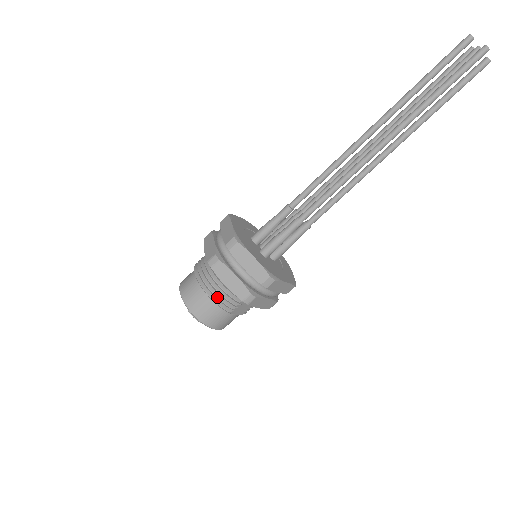
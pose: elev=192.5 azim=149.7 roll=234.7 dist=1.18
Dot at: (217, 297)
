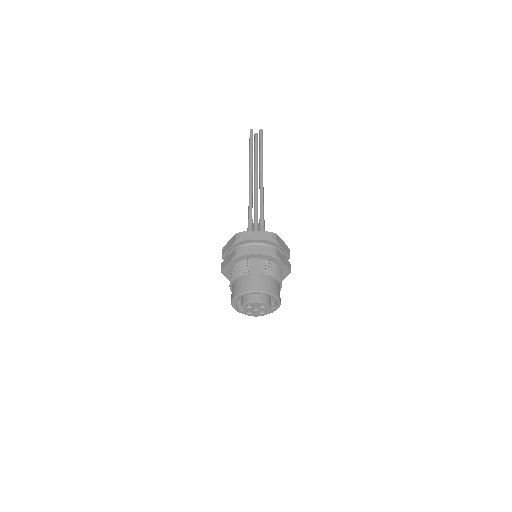
Dot at: (234, 275)
